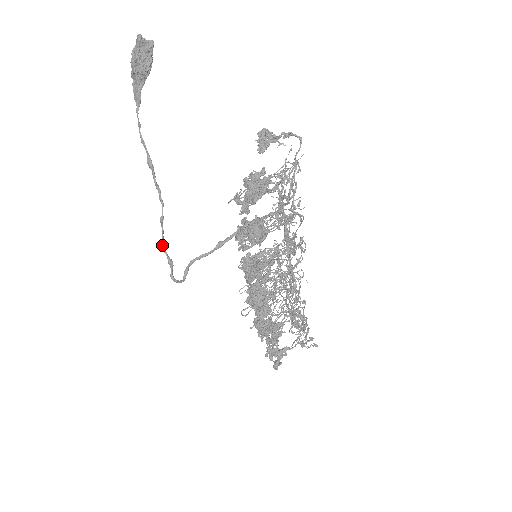
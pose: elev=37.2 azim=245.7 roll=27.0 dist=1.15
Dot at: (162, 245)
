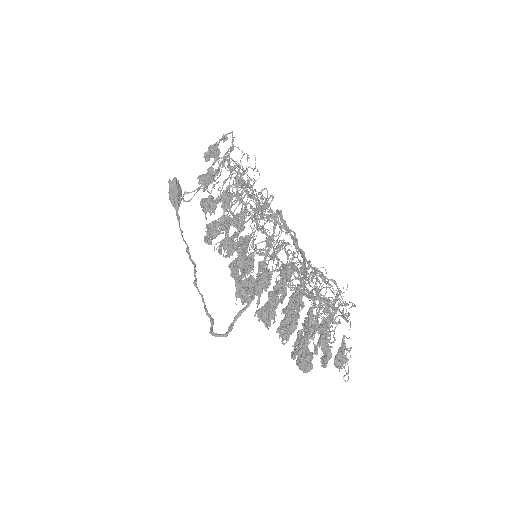
Dot at: (205, 310)
